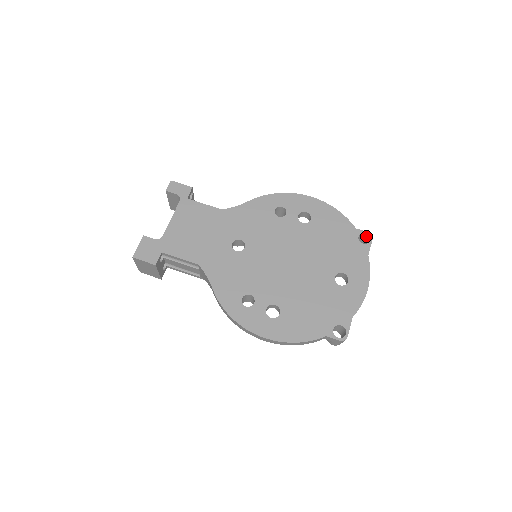
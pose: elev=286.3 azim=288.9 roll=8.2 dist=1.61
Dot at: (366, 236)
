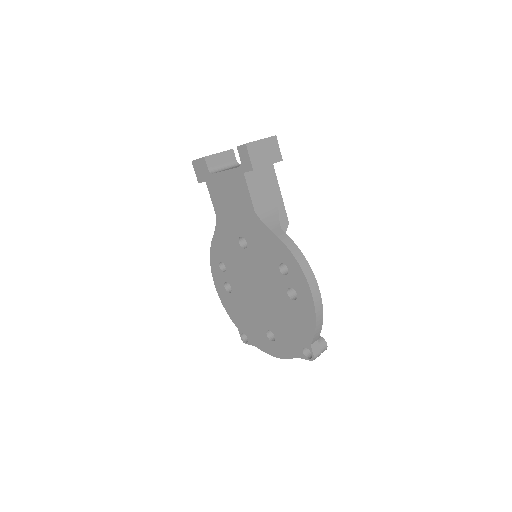
Dot at: (315, 354)
